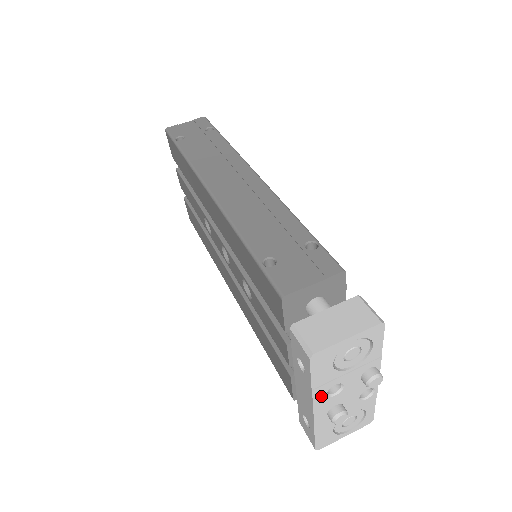
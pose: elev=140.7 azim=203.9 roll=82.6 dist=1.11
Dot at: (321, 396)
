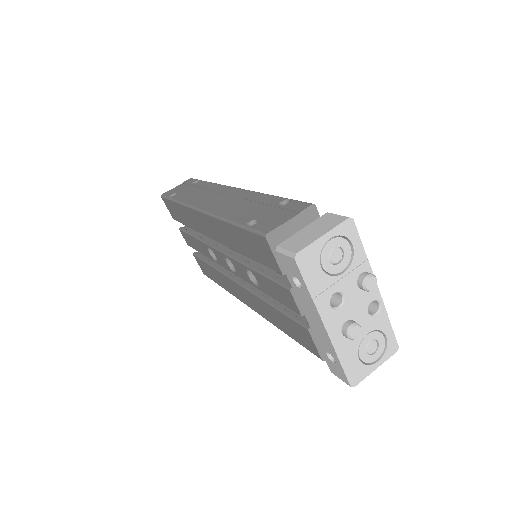
Dot at: (325, 308)
